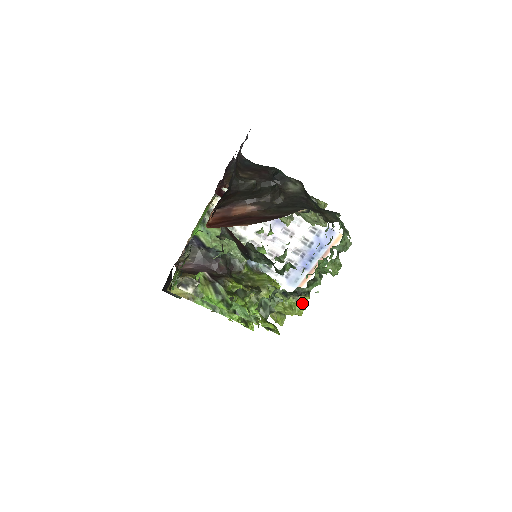
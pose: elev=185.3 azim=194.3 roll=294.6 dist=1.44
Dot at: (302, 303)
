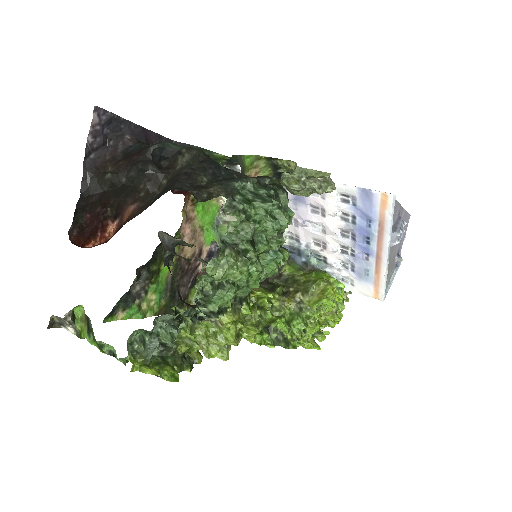
Dot at: (228, 327)
